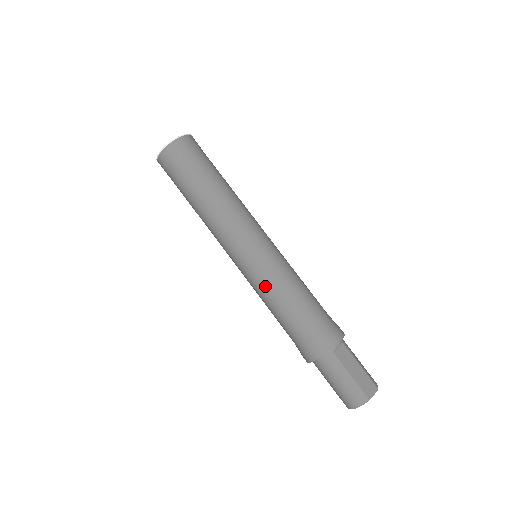
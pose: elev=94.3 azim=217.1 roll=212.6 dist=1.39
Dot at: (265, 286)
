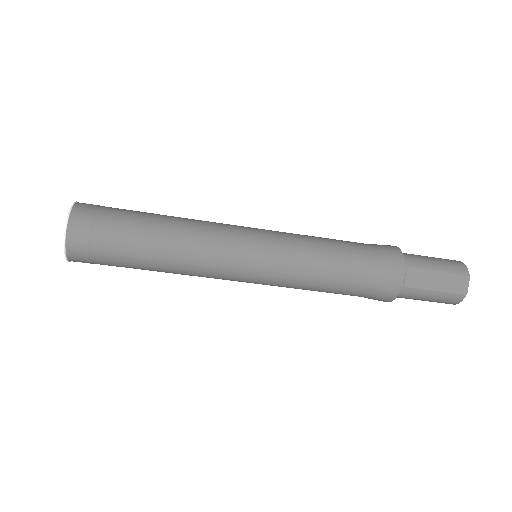
Dot at: (291, 287)
